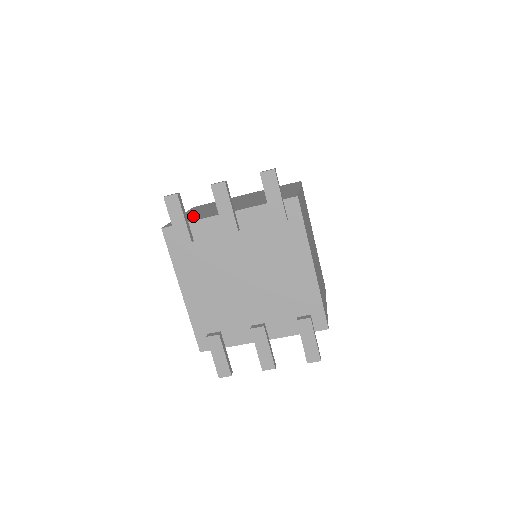
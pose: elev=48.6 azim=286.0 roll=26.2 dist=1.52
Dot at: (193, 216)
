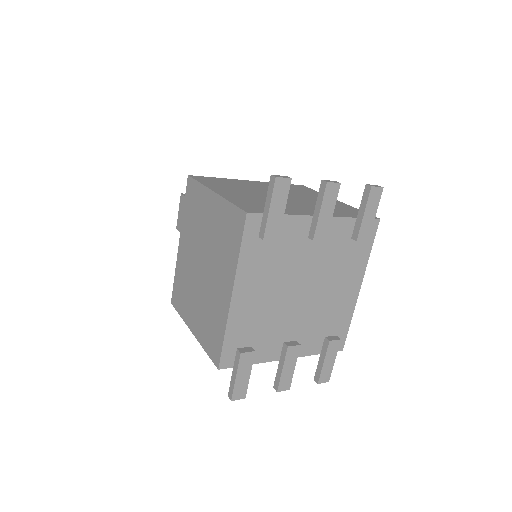
Dot at: (256, 202)
